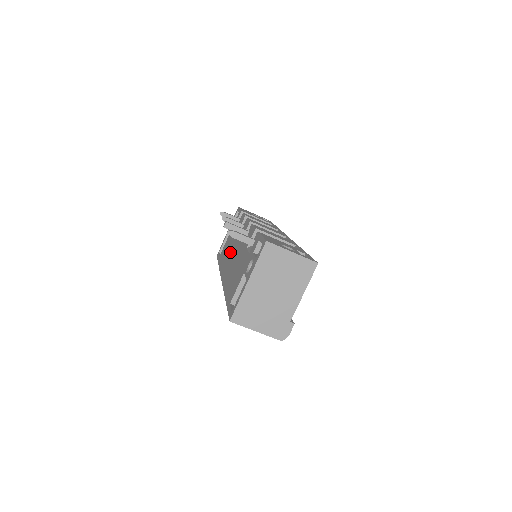
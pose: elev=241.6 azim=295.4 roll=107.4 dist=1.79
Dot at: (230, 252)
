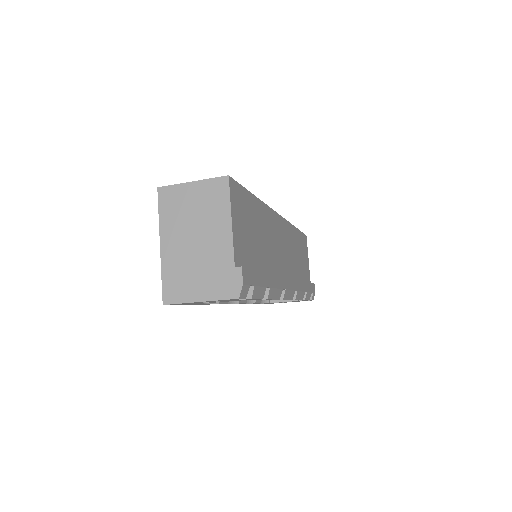
Dot at: occluded
